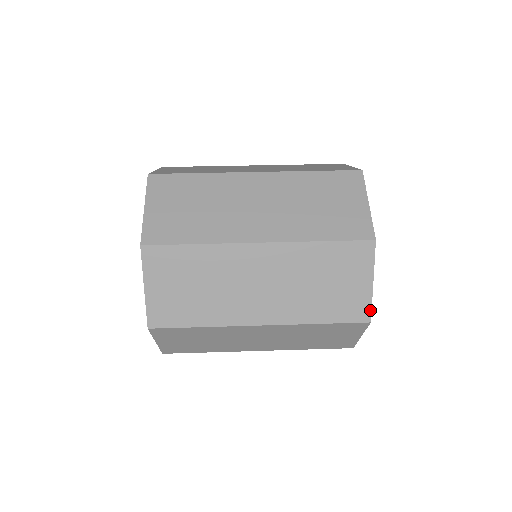
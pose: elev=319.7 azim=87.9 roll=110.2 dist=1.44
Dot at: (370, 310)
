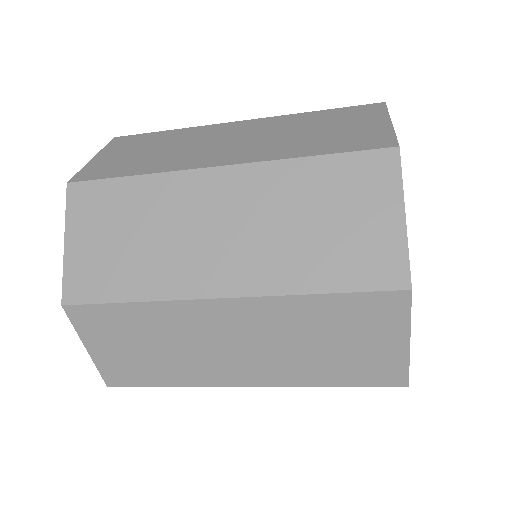
Dot at: occluded
